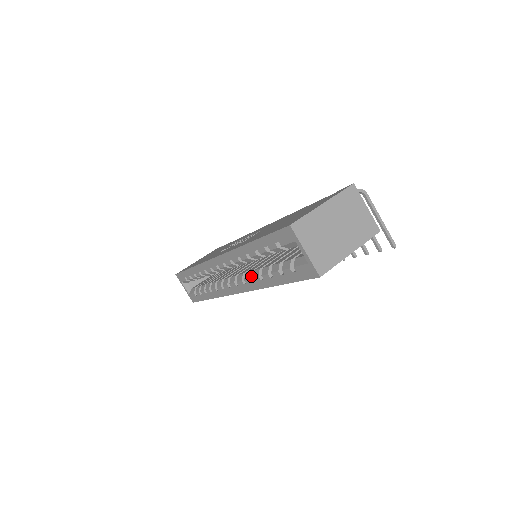
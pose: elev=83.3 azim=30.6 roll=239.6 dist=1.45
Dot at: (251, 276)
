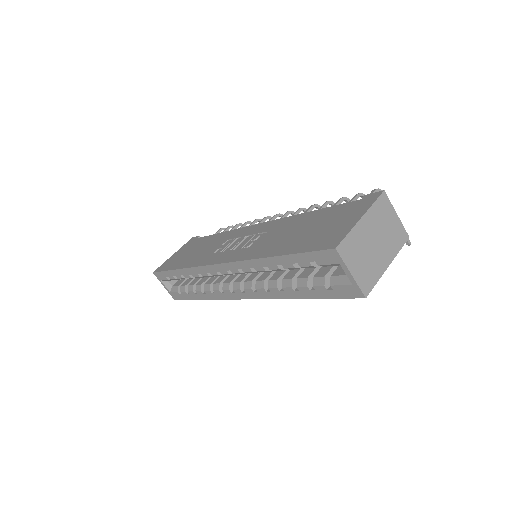
Dot at: (265, 285)
